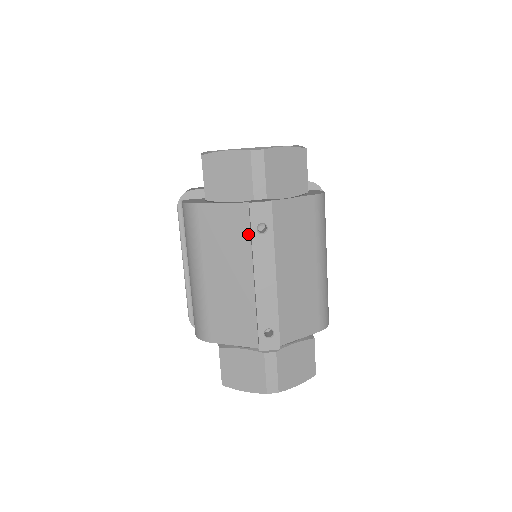
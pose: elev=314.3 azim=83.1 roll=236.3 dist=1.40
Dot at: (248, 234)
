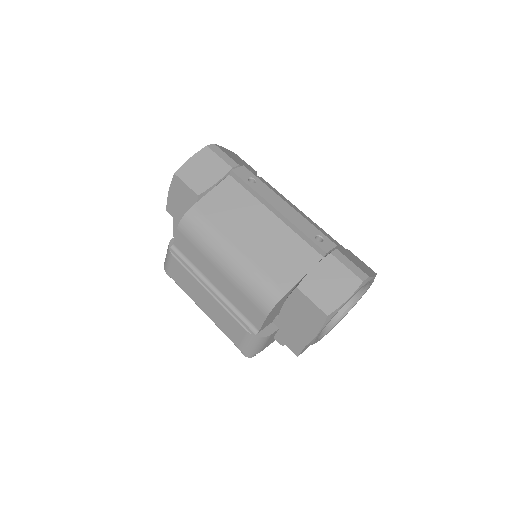
Dot at: (245, 192)
